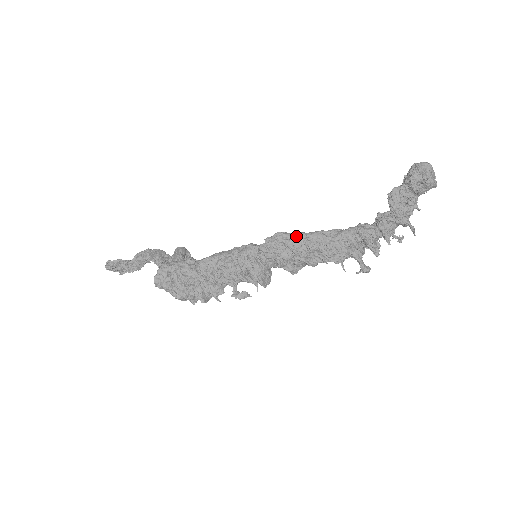
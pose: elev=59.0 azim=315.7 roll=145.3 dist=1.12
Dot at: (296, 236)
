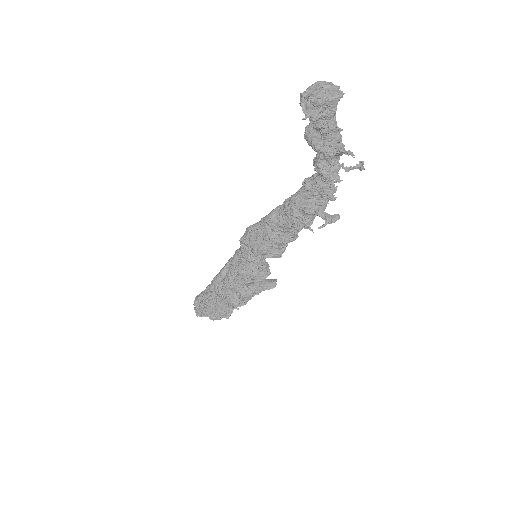
Dot at: (258, 224)
